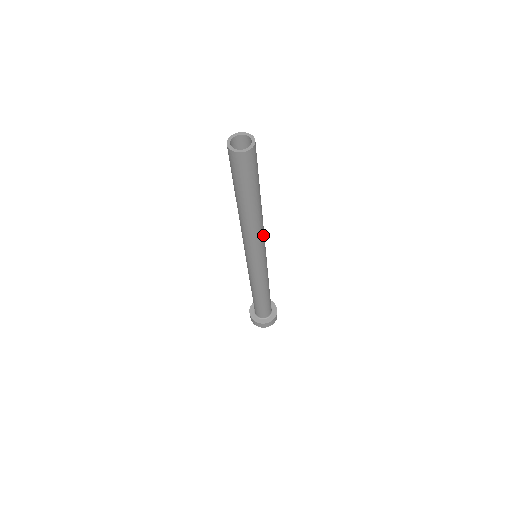
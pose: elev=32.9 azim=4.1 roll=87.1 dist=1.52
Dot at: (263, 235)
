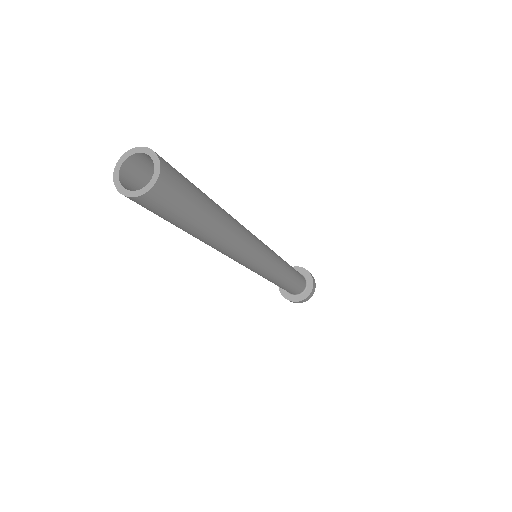
Dot at: (244, 255)
